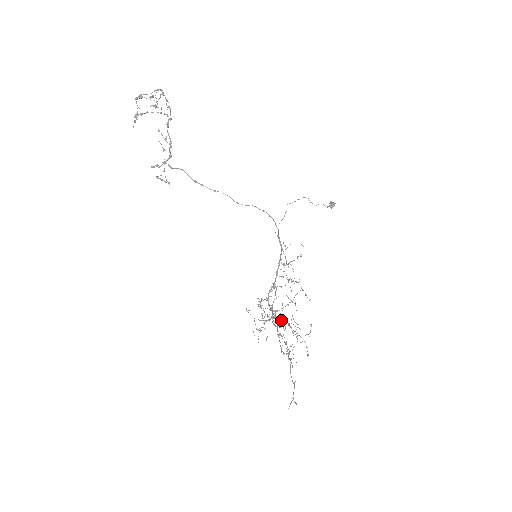
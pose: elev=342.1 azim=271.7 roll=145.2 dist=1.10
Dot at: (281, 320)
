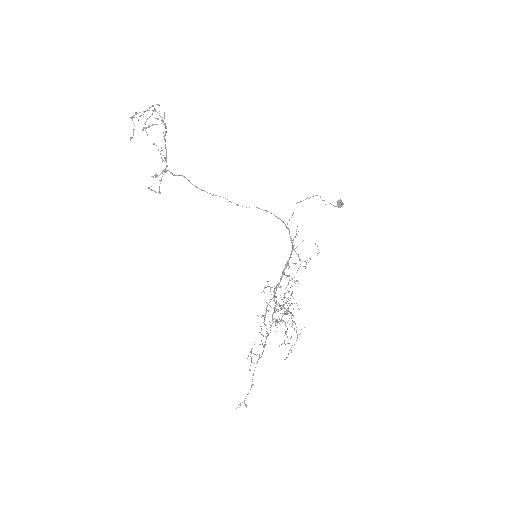
Dot at: occluded
